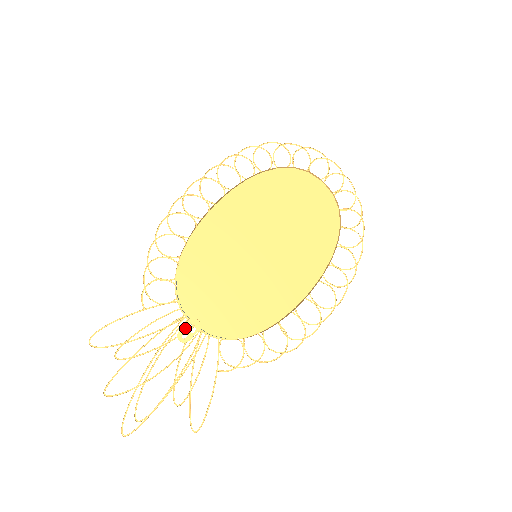
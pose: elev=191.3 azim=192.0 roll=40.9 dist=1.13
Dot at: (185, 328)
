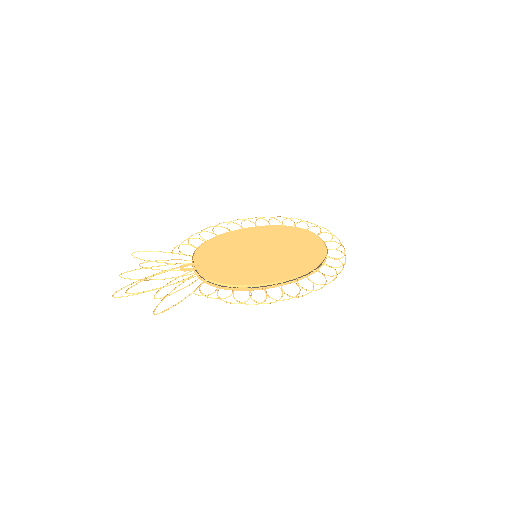
Dot at: occluded
